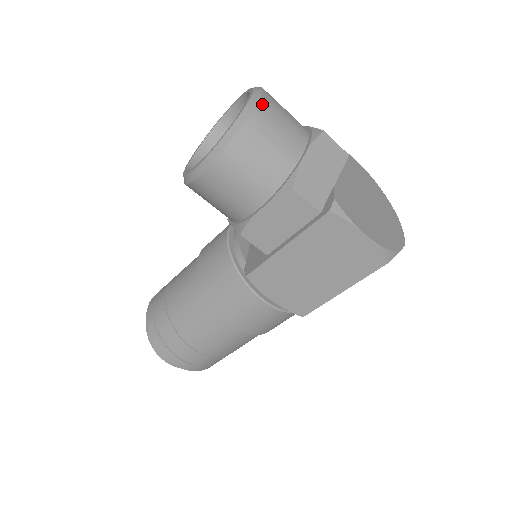
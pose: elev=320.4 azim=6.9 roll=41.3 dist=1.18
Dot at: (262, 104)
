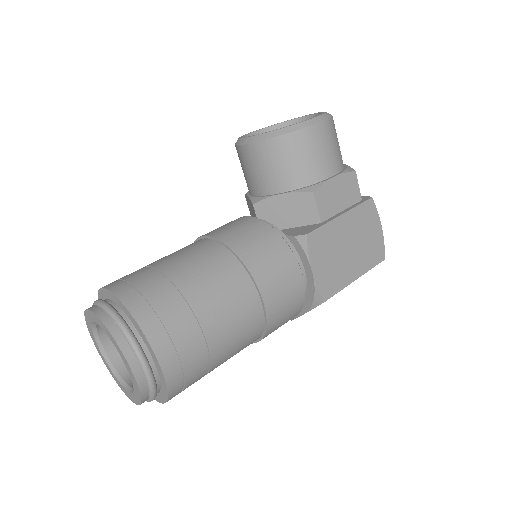
Dot at: occluded
